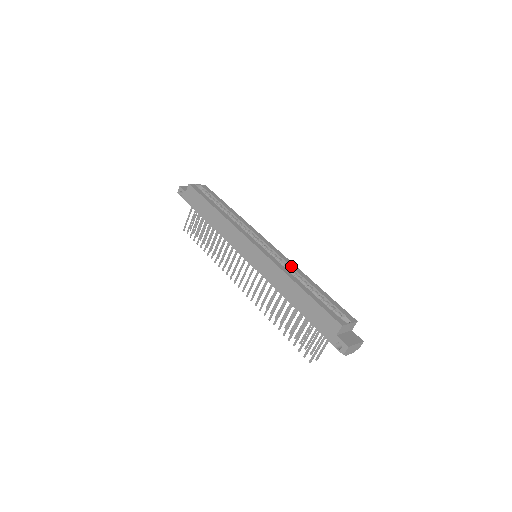
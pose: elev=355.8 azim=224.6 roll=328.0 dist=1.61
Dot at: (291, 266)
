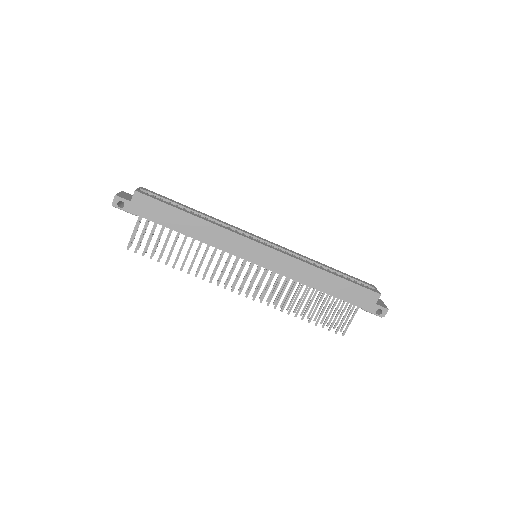
Dot at: (301, 256)
